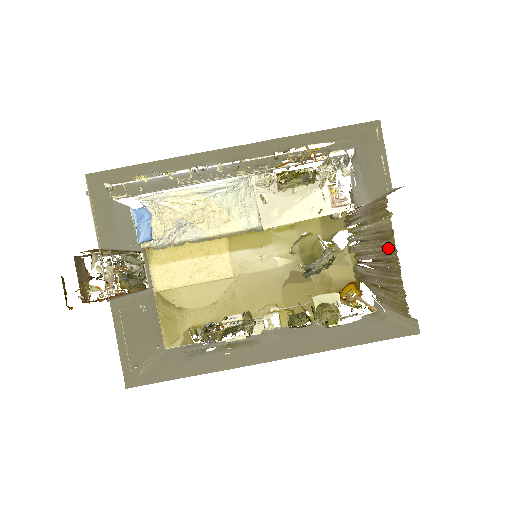
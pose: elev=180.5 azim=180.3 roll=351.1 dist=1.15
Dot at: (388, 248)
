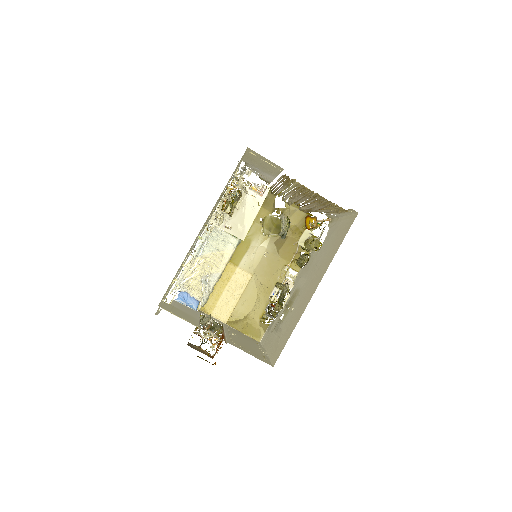
Dot at: occluded
